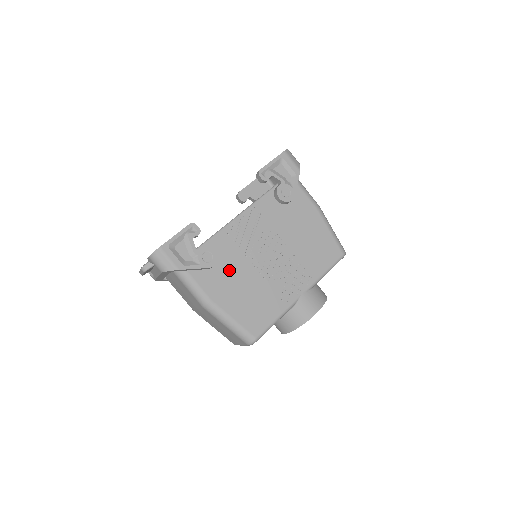
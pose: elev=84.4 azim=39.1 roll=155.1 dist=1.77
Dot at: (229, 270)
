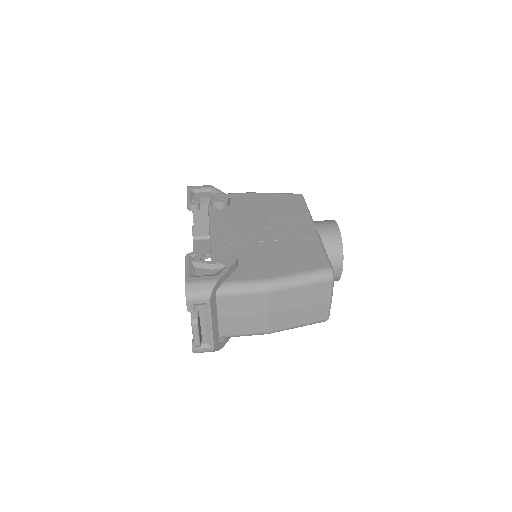
Dot at: (251, 257)
